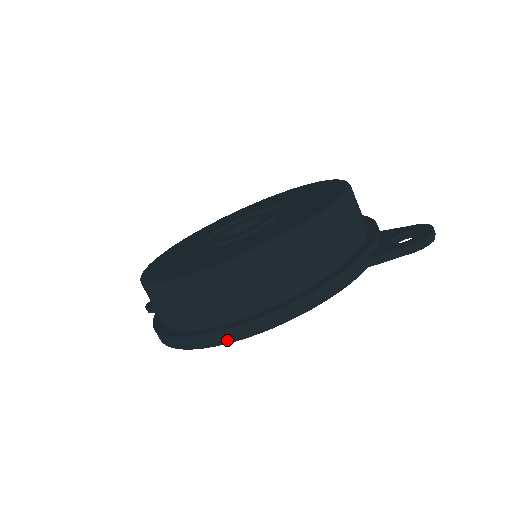
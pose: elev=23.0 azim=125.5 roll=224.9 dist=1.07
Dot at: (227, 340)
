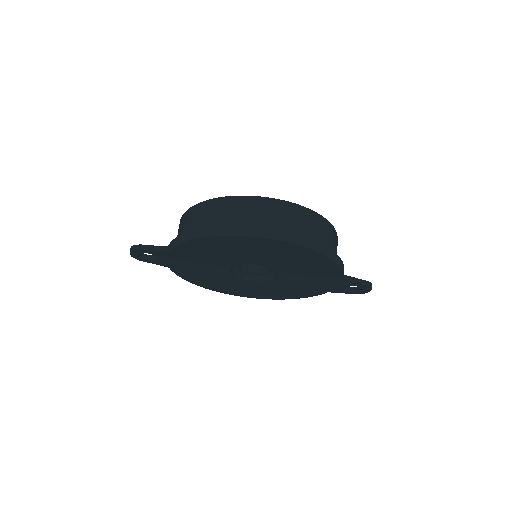
Dot at: (291, 240)
